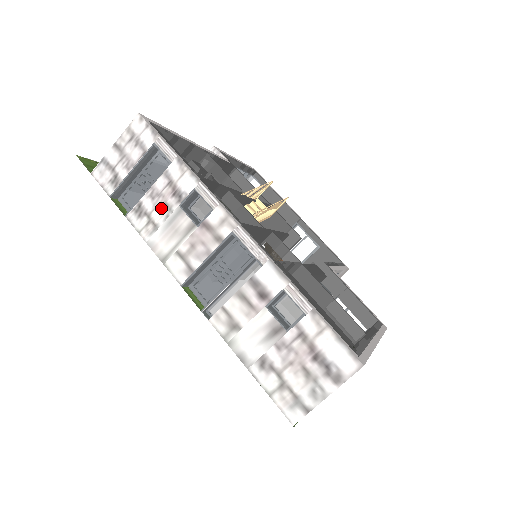
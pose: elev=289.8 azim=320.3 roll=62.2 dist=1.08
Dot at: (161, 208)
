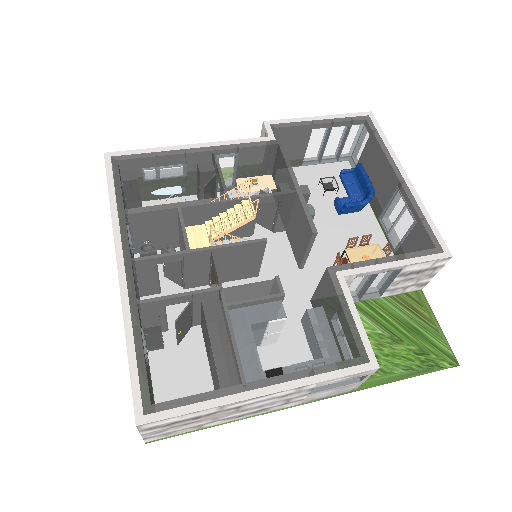
Dot at: occluded
